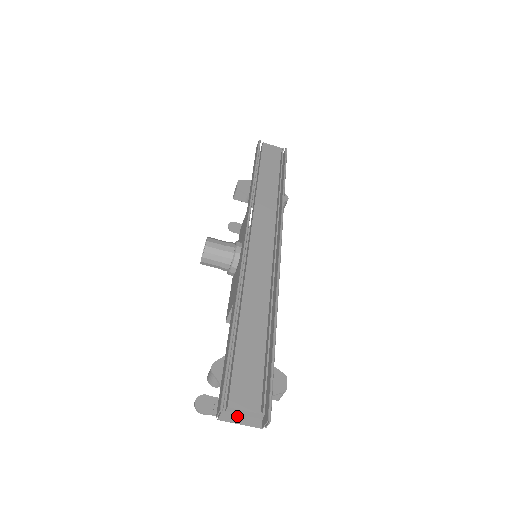
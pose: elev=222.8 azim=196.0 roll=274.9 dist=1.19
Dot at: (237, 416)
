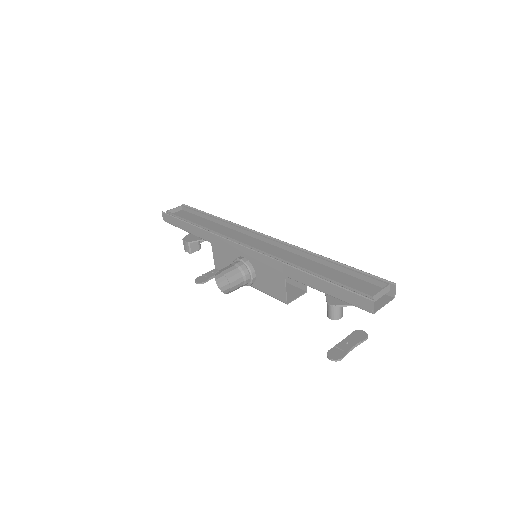
Dot at: (377, 305)
